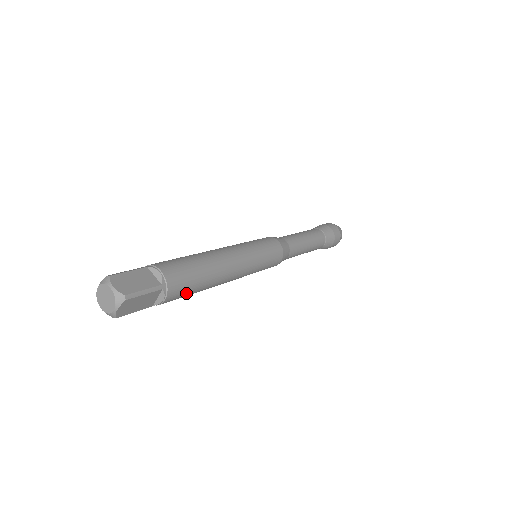
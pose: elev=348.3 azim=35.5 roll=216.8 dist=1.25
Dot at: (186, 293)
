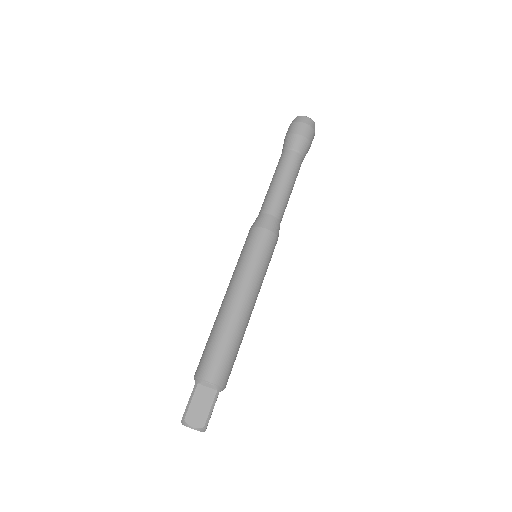
Dot at: occluded
